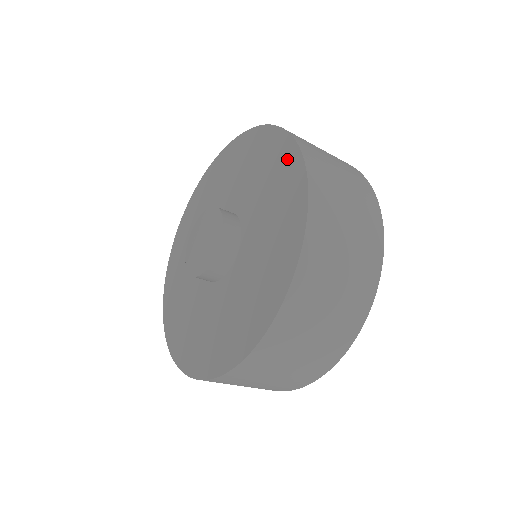
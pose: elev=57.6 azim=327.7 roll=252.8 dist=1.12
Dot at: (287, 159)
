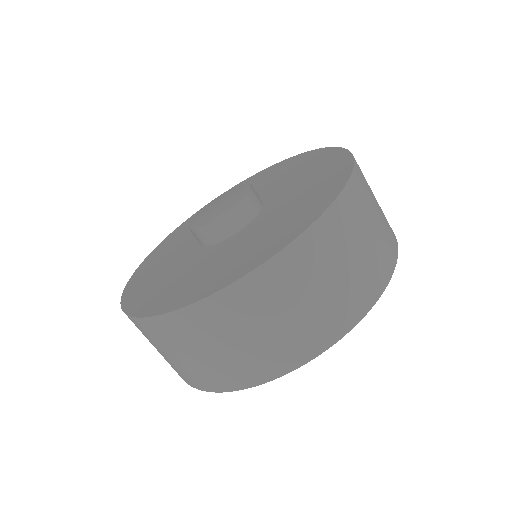
Dot at: (337, 166)
